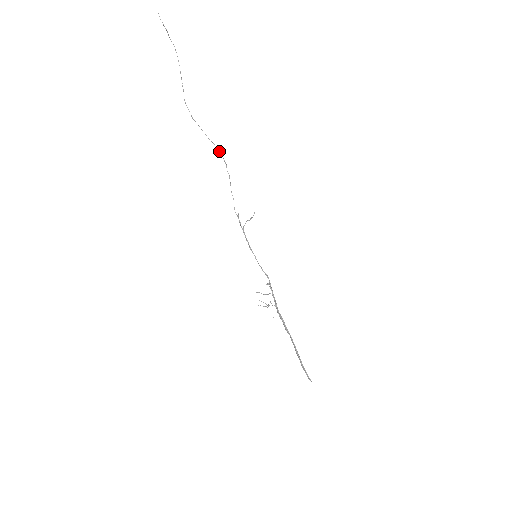
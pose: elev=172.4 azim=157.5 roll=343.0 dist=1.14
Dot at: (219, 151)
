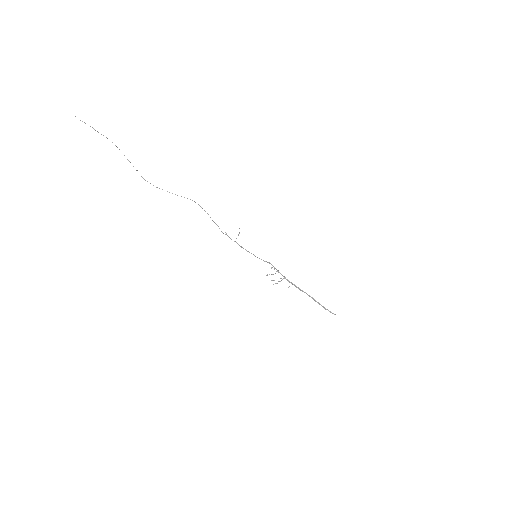
Dot at: occluded
